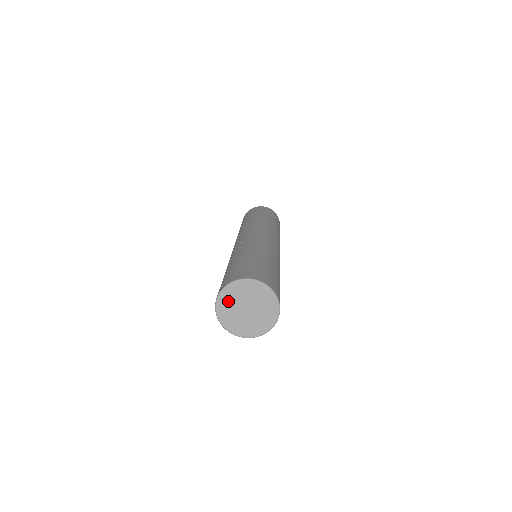
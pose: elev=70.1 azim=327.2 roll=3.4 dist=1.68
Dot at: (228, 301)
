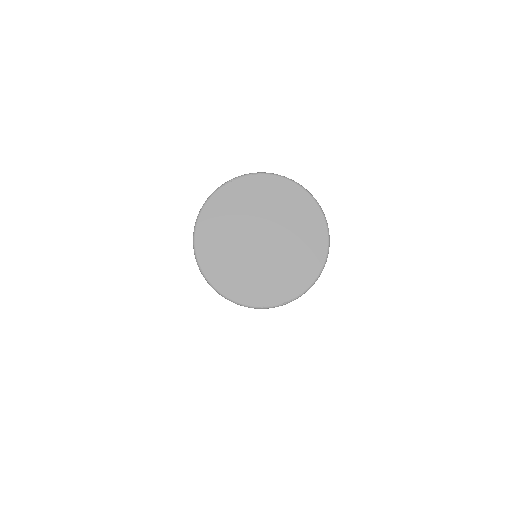
Dot at: (217, 239)
